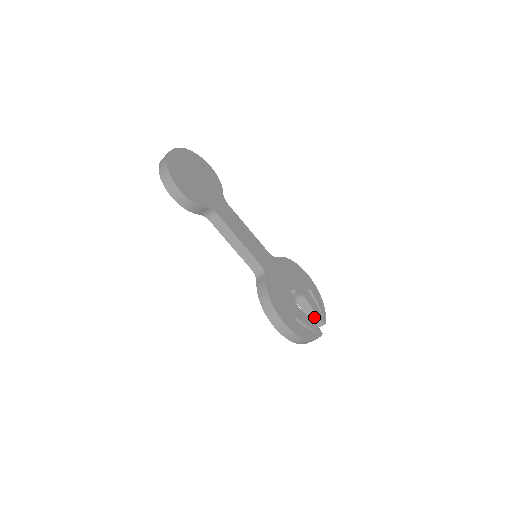
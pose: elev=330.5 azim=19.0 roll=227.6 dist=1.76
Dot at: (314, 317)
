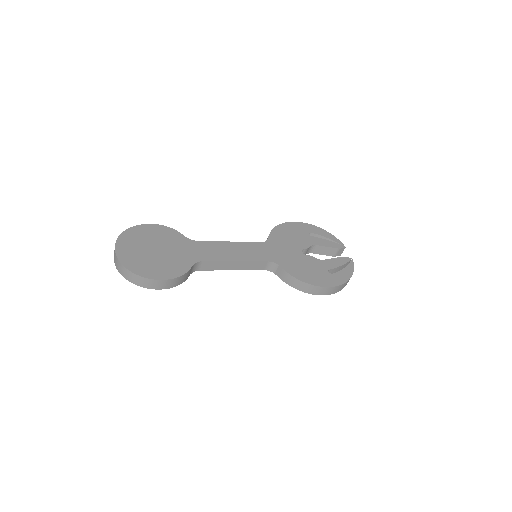
Dot at: (333, 251)
